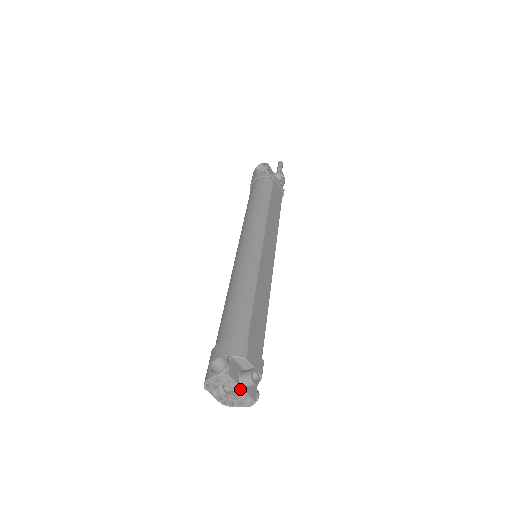
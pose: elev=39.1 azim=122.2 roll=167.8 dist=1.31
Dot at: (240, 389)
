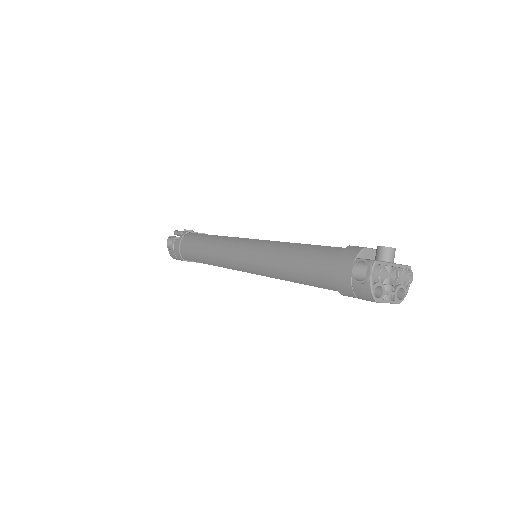
Dot at: (393, 265)
